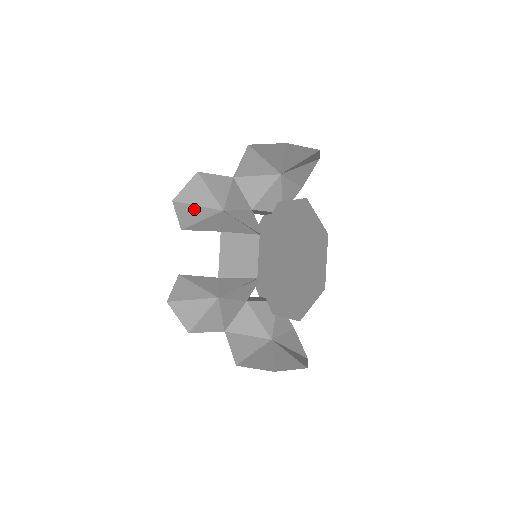
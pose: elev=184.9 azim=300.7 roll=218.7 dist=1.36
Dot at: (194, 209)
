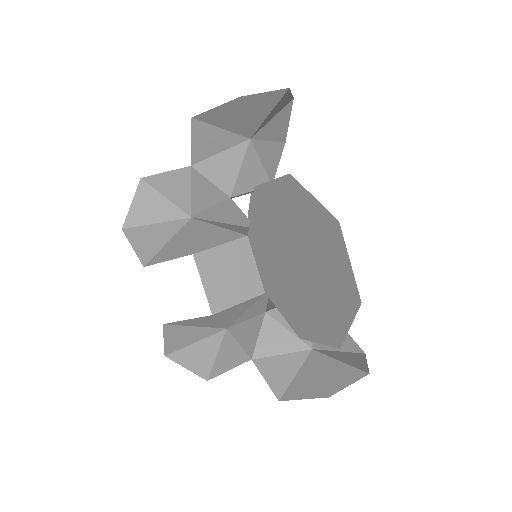
Dot at: (153, 230)
